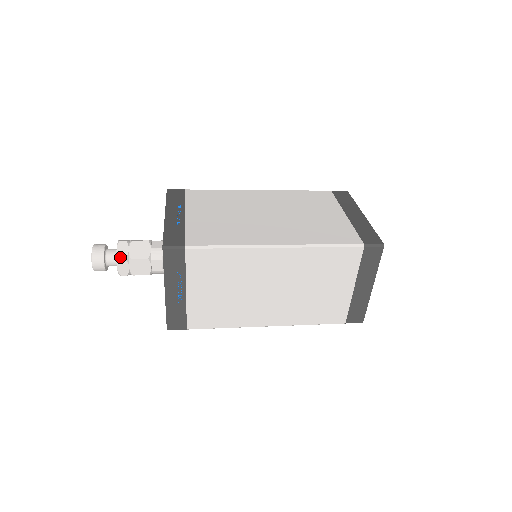
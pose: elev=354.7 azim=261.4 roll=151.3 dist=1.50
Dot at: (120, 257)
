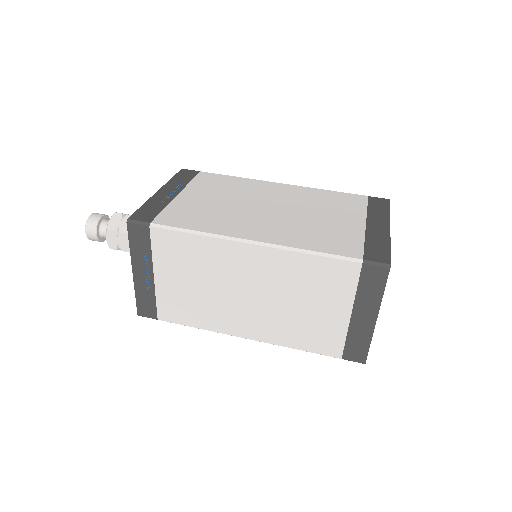
Dot at: (109, 228)
